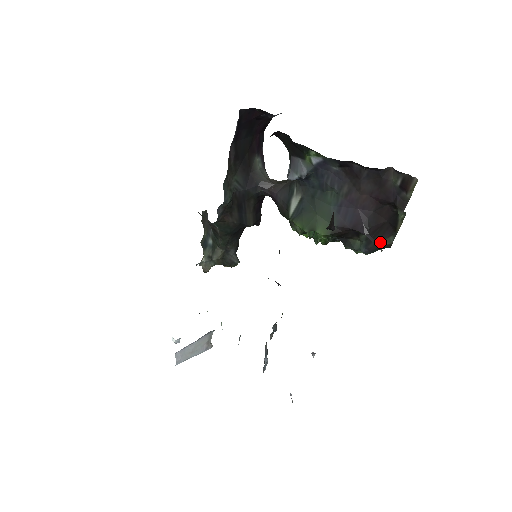
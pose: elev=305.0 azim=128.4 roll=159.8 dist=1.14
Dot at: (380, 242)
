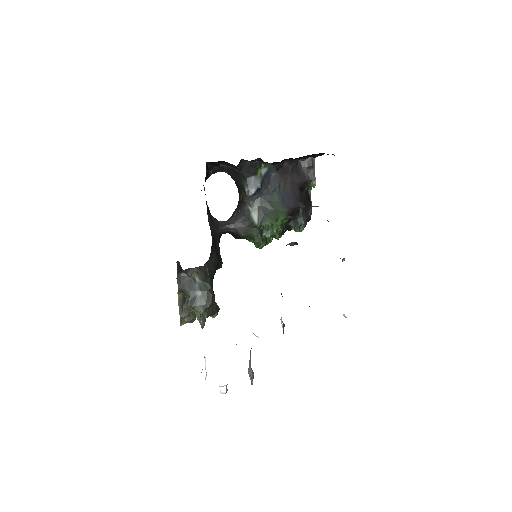
Dot at: (308, 214)
